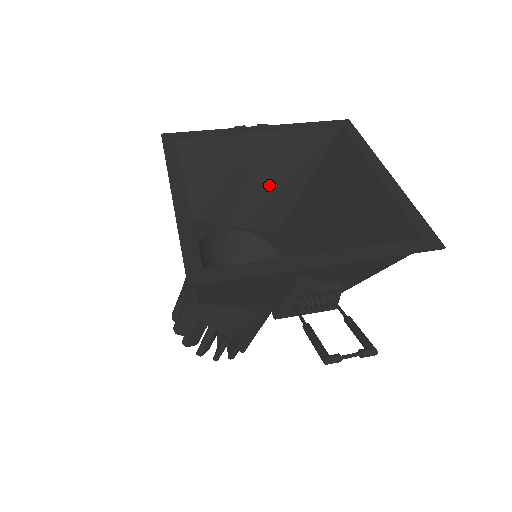
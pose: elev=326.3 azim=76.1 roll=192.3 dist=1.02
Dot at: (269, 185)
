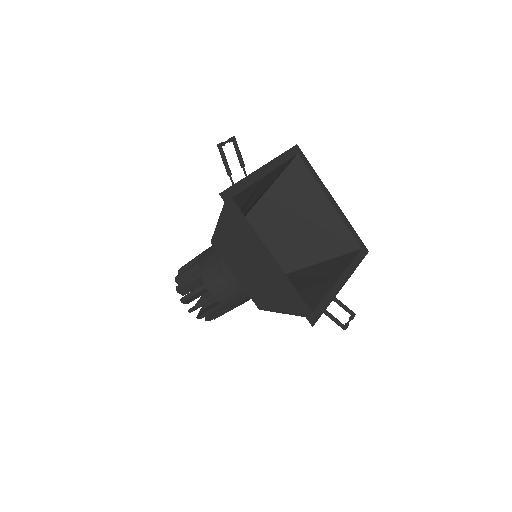
Dot at: (255, 200)
